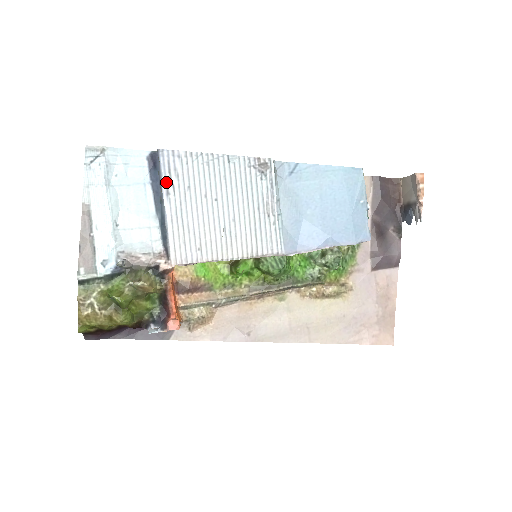
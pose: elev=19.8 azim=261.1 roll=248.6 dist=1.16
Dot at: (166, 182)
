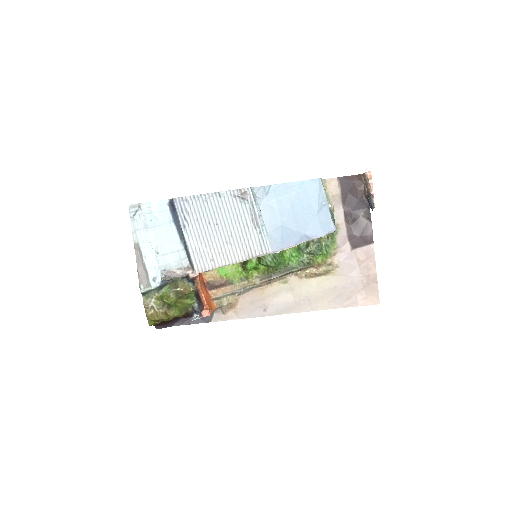
Dot at: (182, 219)
